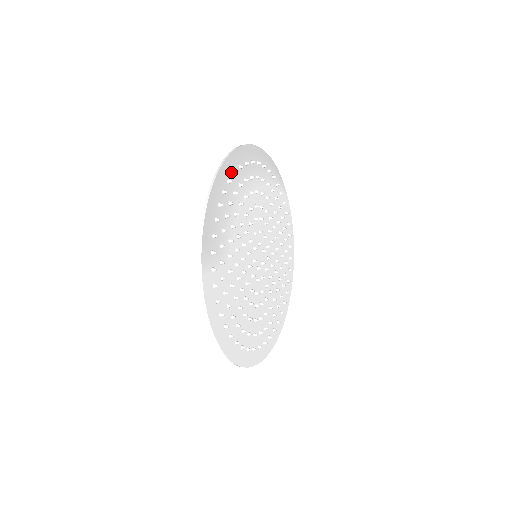
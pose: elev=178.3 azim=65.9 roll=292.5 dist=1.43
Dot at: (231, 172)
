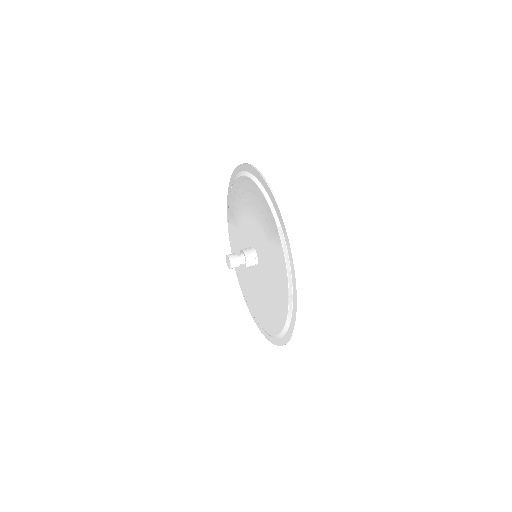
Dot at: occluded
